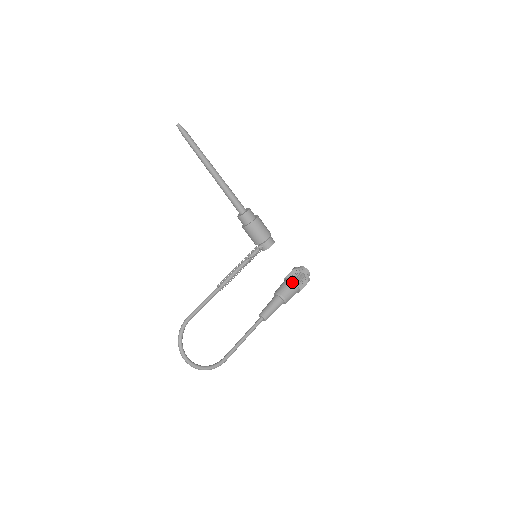
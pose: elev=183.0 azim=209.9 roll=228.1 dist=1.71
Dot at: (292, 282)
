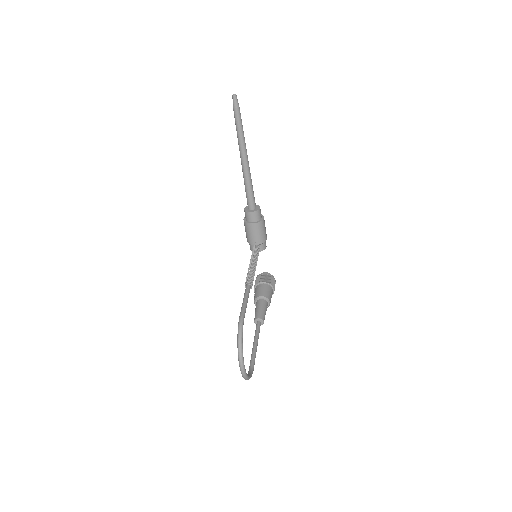
Dot at: (270, 286)
